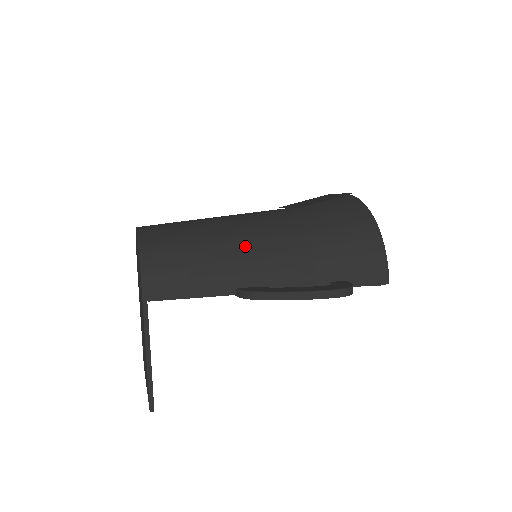
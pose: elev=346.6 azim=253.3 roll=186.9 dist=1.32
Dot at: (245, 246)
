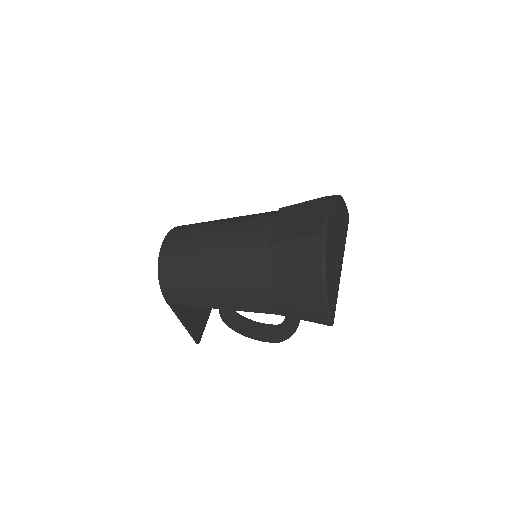
Dot at: (222, 280)
